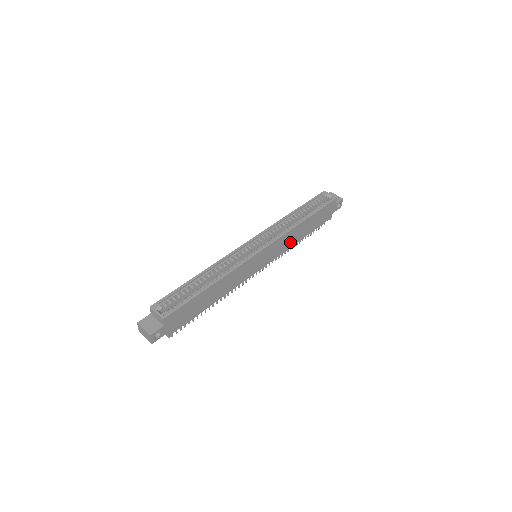
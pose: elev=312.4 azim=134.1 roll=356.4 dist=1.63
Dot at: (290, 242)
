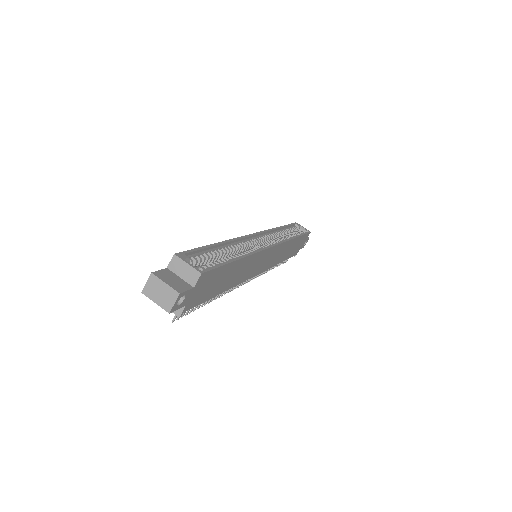
Dot at: (279, 257)
